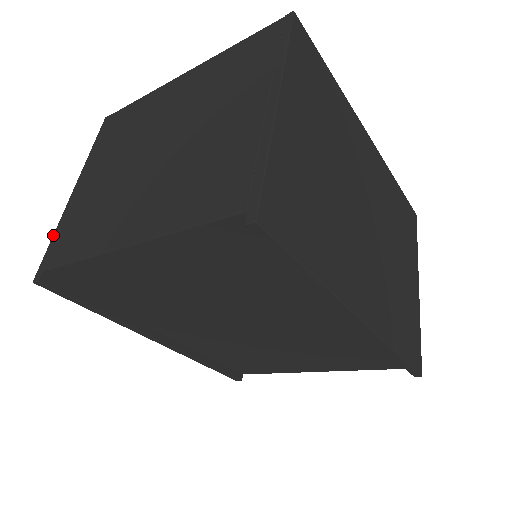
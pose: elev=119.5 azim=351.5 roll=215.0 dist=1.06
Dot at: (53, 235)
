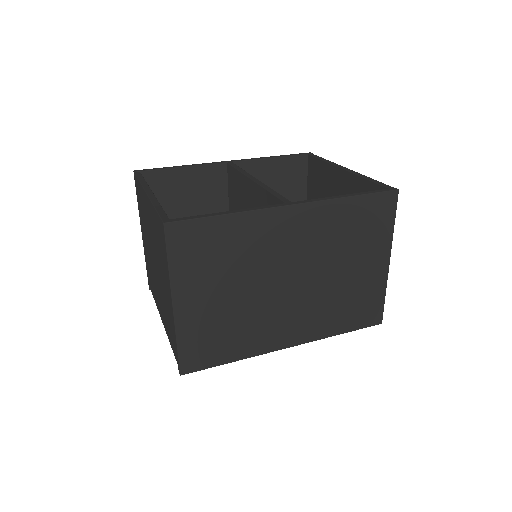
Dot at: occluded
